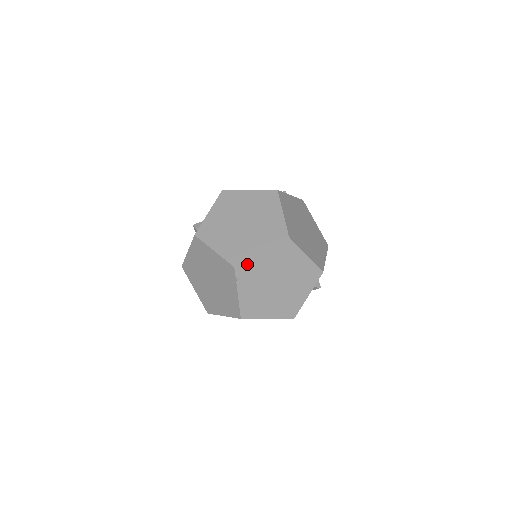
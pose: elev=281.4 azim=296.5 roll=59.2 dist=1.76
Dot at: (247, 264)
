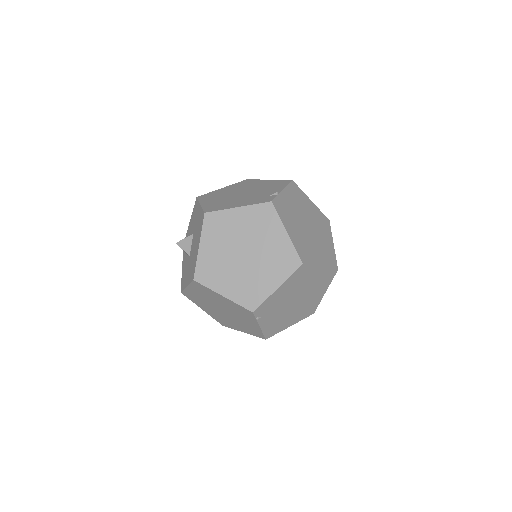
Dot at: (265, 304)
